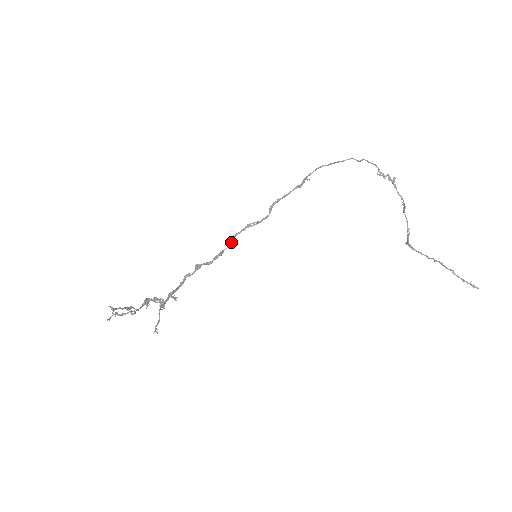
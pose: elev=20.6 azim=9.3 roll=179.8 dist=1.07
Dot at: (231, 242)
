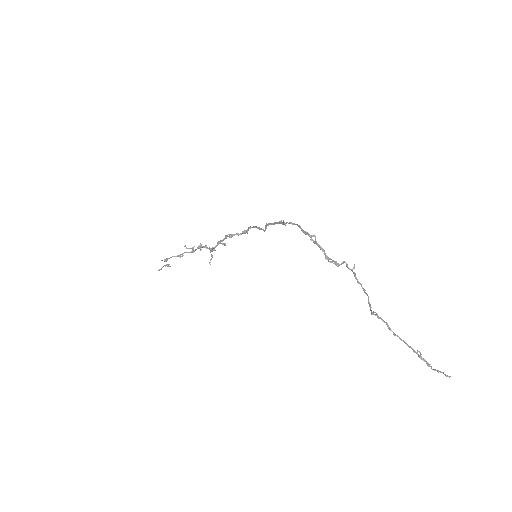
Dot at: (247, 232)
